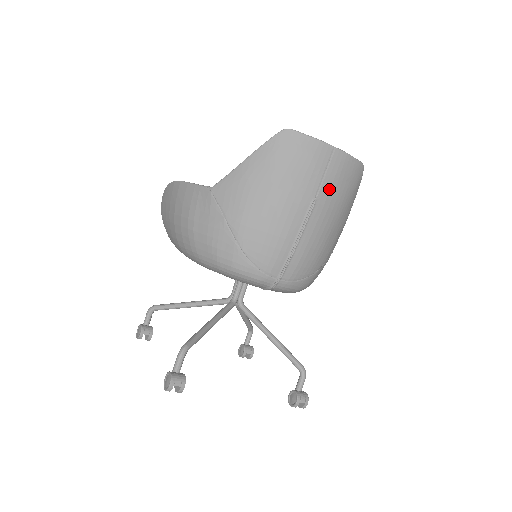
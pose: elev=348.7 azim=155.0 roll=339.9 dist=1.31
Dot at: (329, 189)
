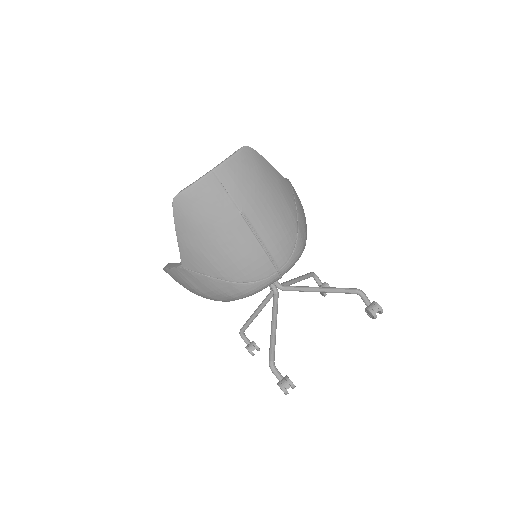
Dot at: (241, 194)
